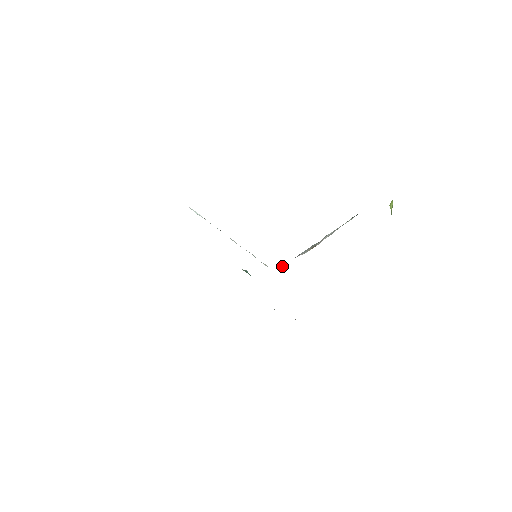
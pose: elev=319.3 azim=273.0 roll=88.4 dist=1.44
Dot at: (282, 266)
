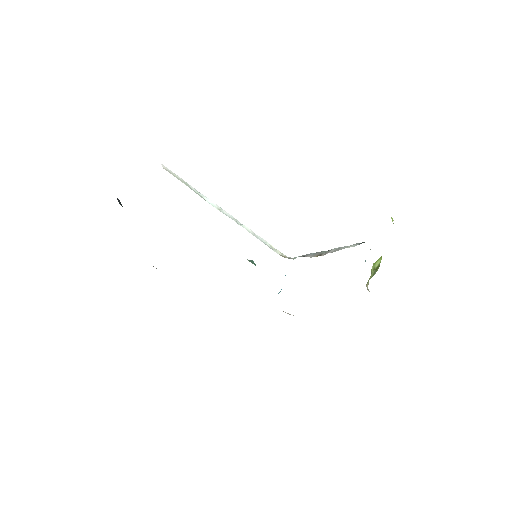
Dot at: (294, 257)
